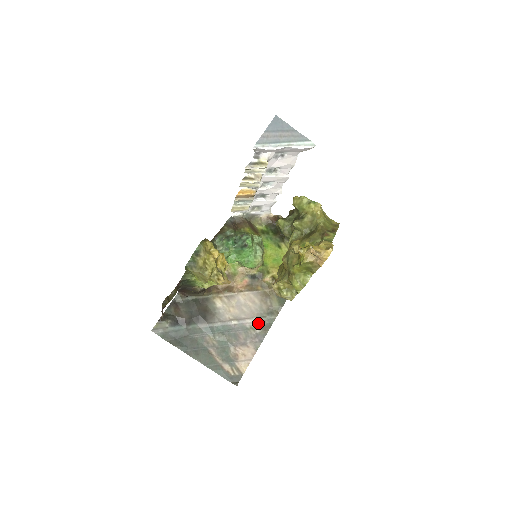
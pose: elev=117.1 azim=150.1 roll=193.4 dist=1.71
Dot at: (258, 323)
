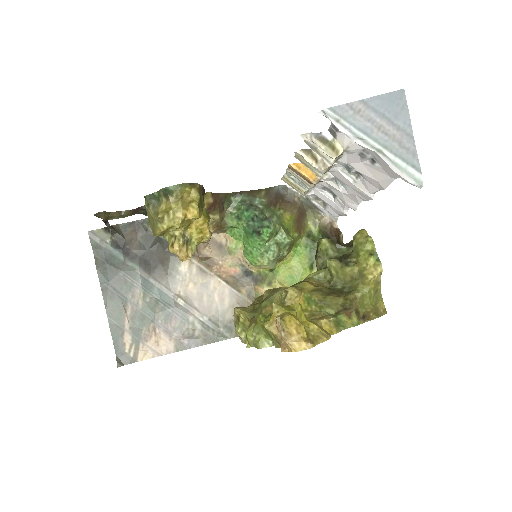
Dot at: (205, 326)
